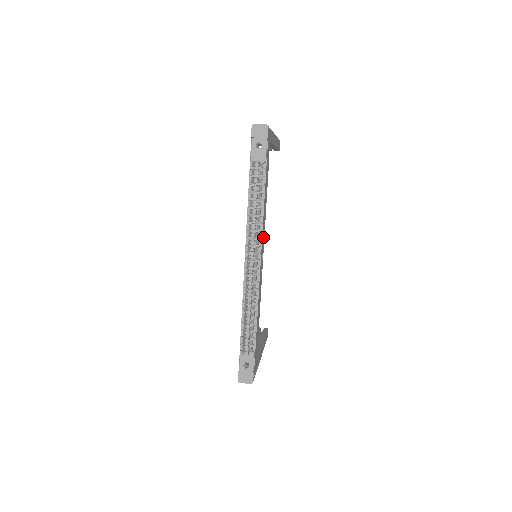
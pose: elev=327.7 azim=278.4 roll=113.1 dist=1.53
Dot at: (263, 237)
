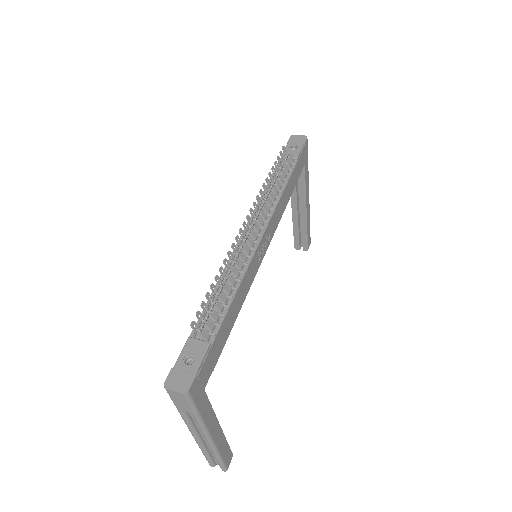
Dot at: (272, 227)
